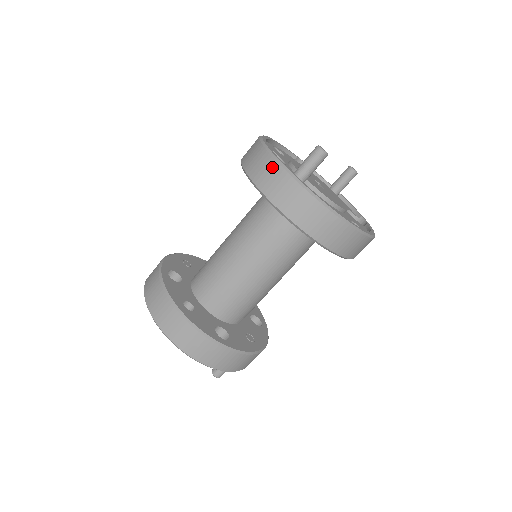
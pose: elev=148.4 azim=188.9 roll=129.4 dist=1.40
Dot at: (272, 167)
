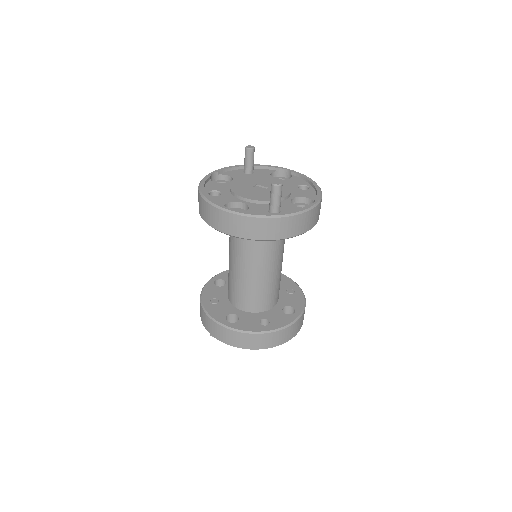
Dot at: (262, 223)
